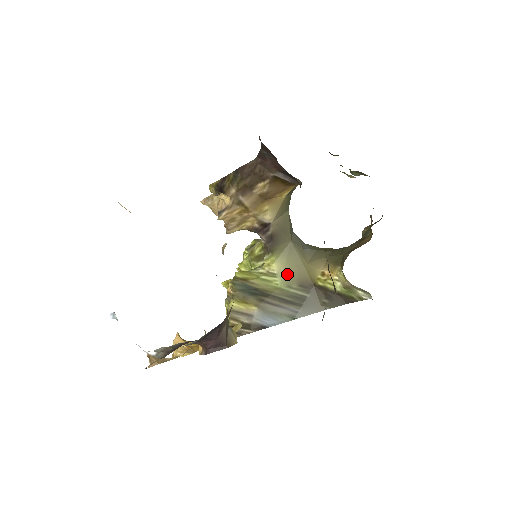
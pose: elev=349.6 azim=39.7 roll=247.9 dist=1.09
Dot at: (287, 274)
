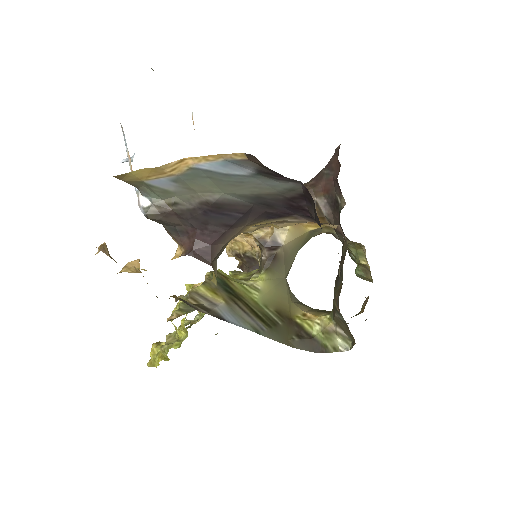
Dot at: (269, 296)
